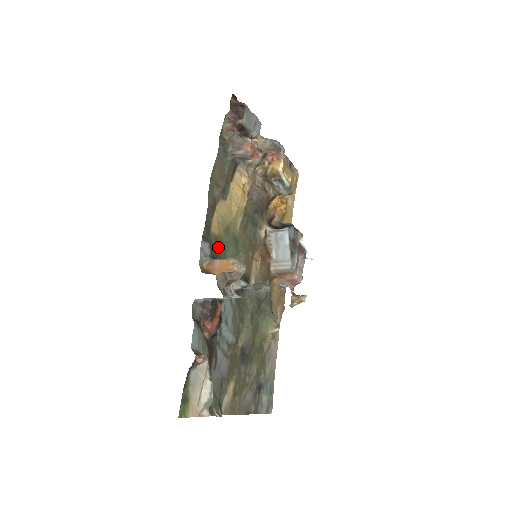
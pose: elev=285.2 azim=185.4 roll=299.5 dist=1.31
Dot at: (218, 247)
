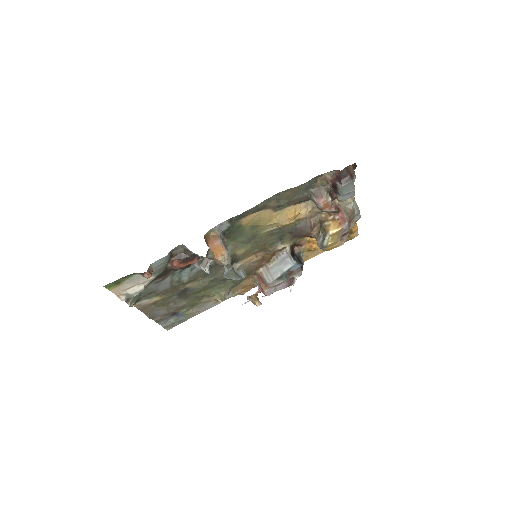
Dot at: (235, 231)
